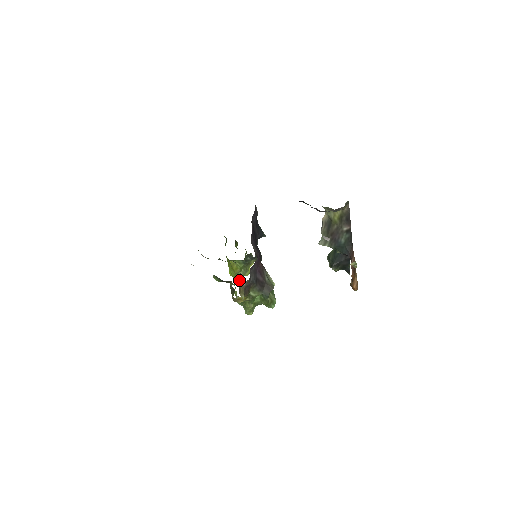
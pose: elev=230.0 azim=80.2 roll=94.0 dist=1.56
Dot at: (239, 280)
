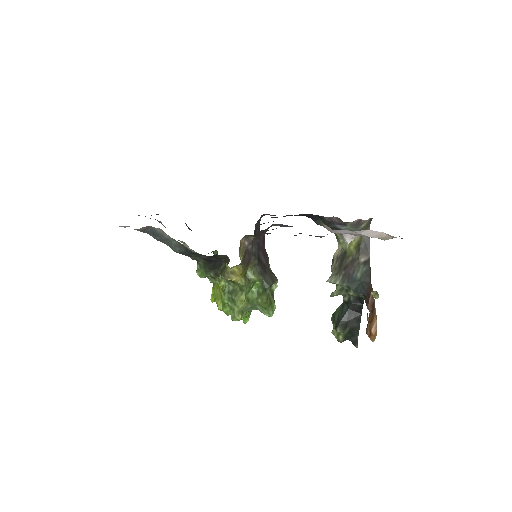
Dot at: occluded
